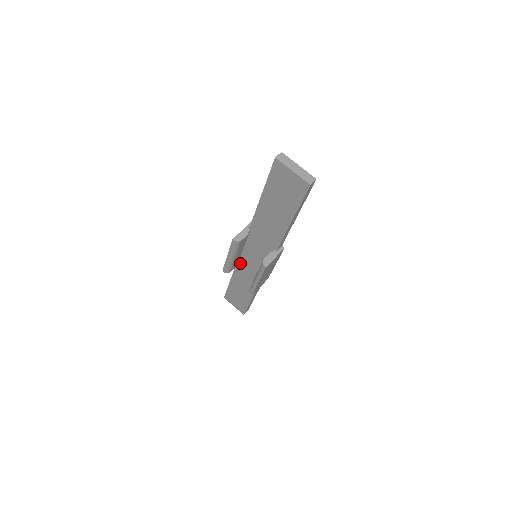
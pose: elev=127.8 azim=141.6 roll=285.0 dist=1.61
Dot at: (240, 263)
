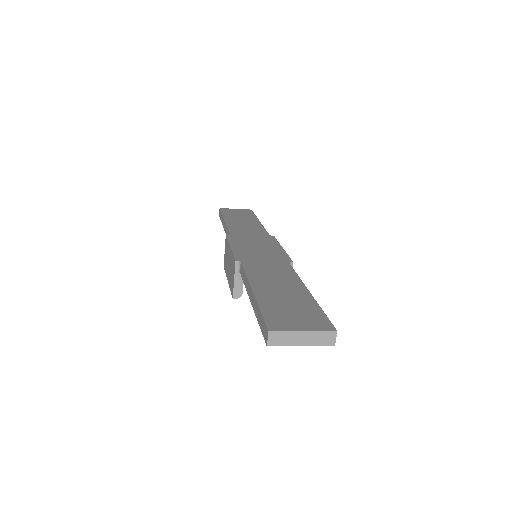
Dot at: occluded
